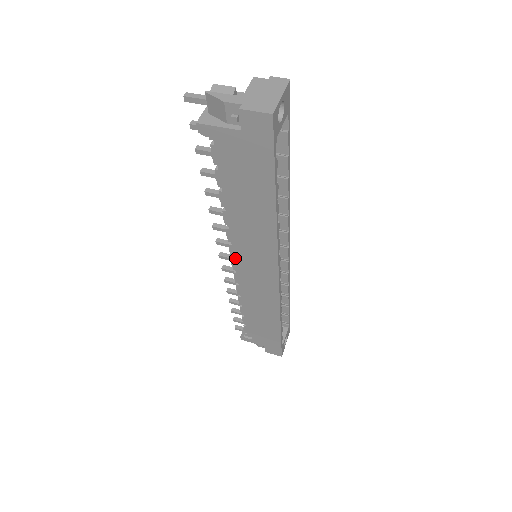
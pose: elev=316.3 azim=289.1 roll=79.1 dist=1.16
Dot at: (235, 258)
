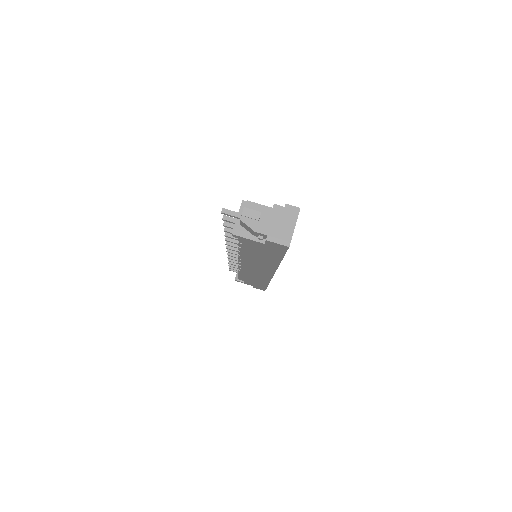
Dot at: (242, 263)
